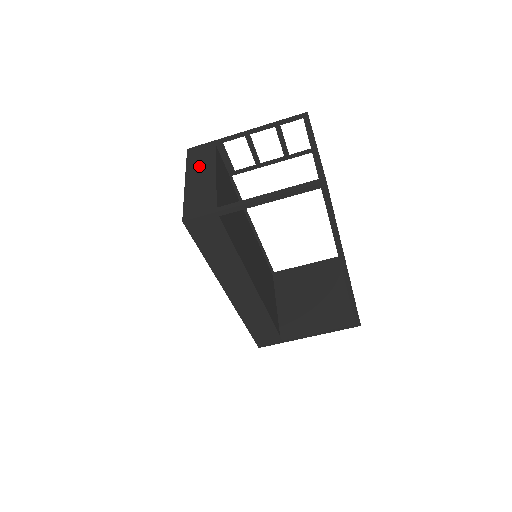
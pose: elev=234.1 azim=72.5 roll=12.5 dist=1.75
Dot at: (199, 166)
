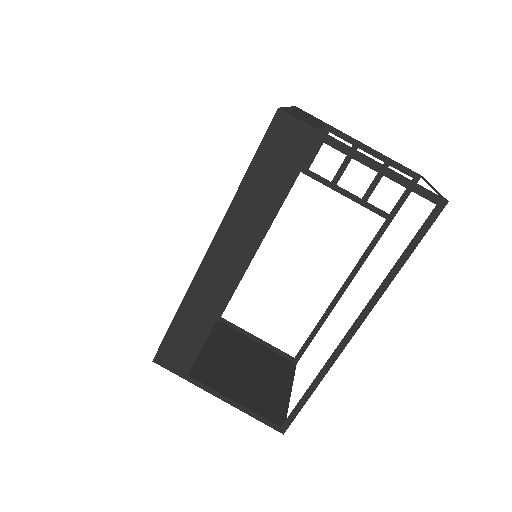
Dot at: occluded
